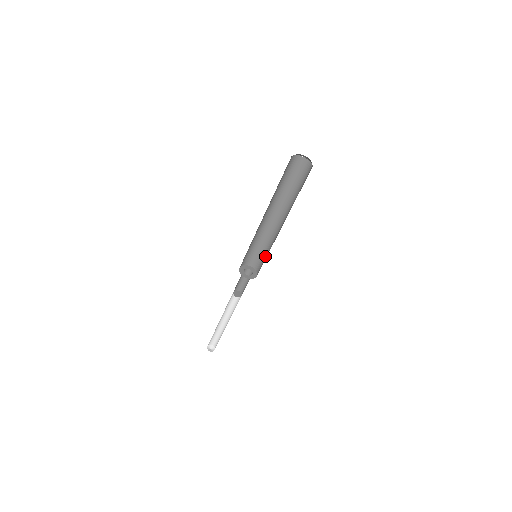
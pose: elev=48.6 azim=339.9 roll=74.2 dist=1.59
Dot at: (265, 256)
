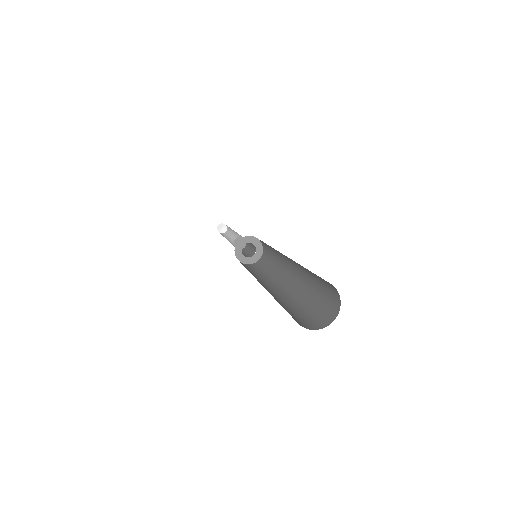
Dot at: (271, 259)
